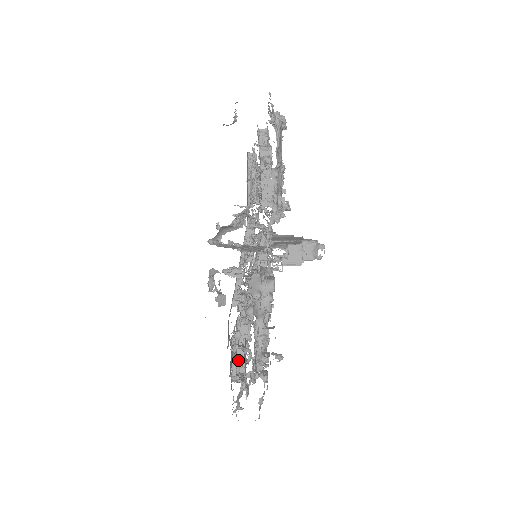
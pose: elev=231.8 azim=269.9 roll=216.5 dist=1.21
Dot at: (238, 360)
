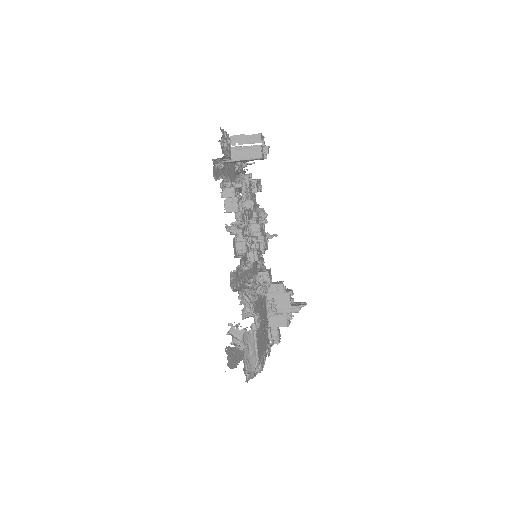
Dot at: occluded
